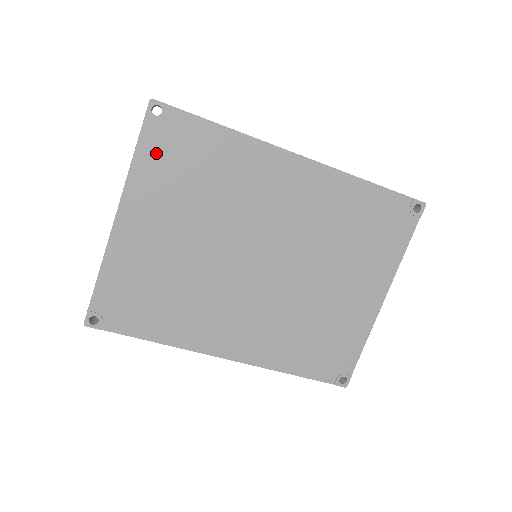
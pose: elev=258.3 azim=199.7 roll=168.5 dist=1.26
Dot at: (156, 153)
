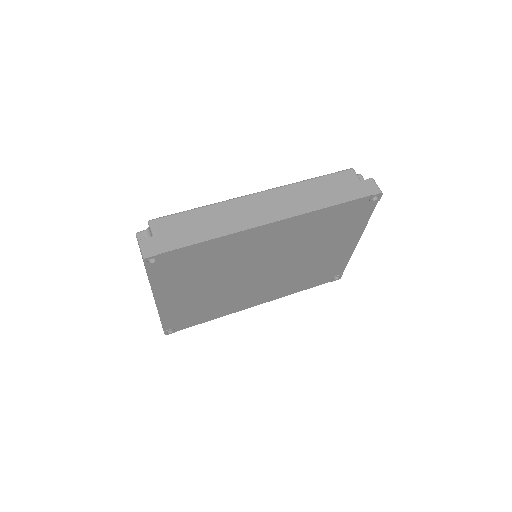
Dot at: (164, 273)
